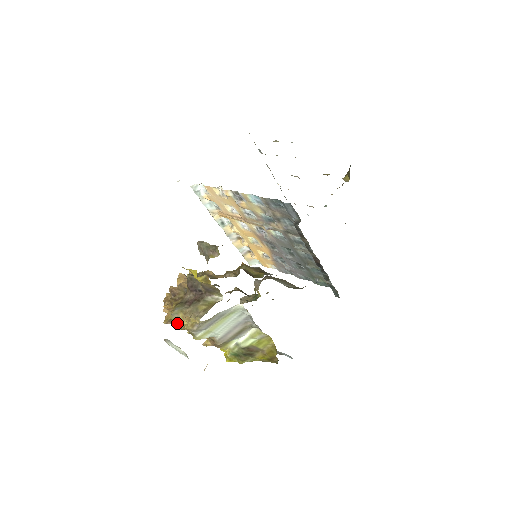
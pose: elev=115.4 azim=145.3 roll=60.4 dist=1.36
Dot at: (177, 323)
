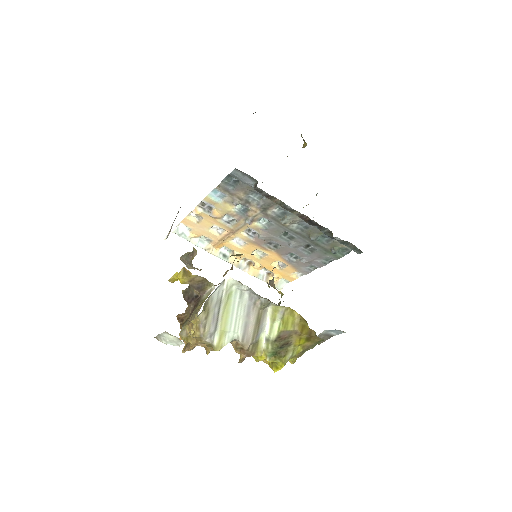
Dot at: (189, 341)
